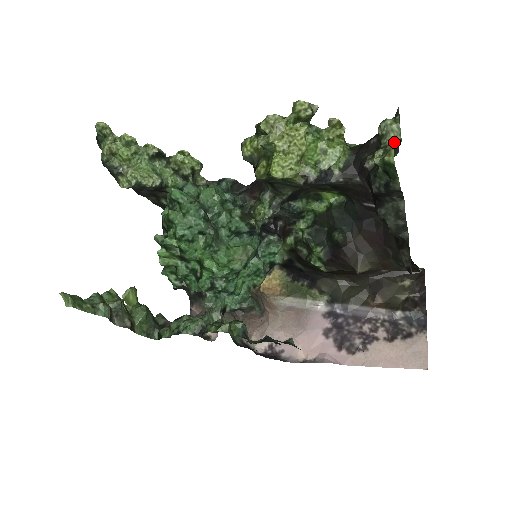
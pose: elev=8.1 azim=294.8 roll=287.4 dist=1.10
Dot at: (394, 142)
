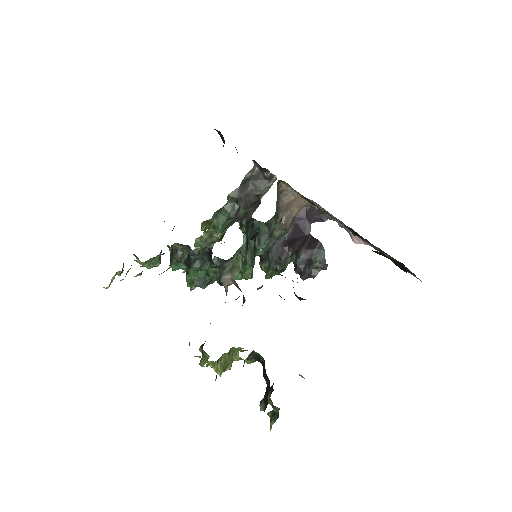
Dot at: (275, 407)
